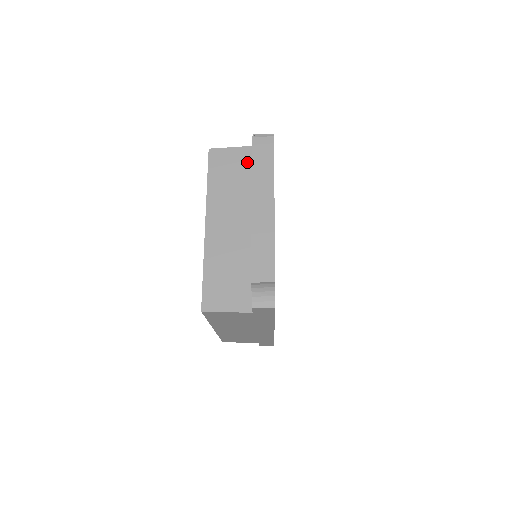
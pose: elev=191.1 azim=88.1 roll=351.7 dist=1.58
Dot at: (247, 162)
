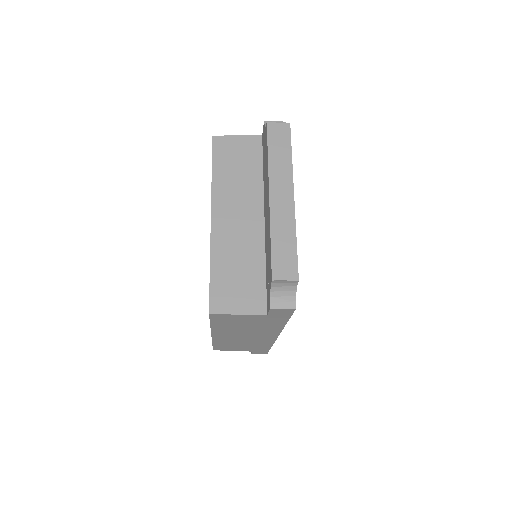
Dot at: (255, 152)
